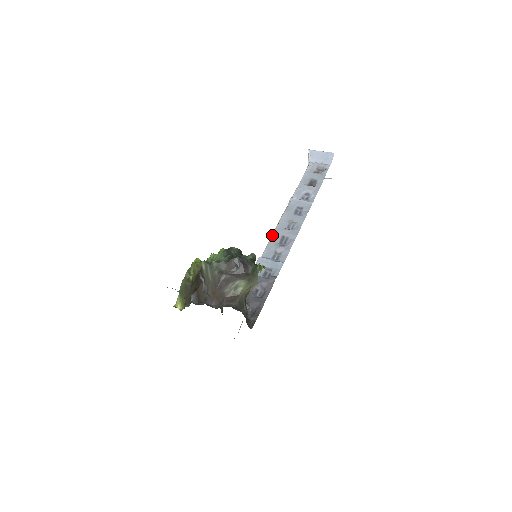
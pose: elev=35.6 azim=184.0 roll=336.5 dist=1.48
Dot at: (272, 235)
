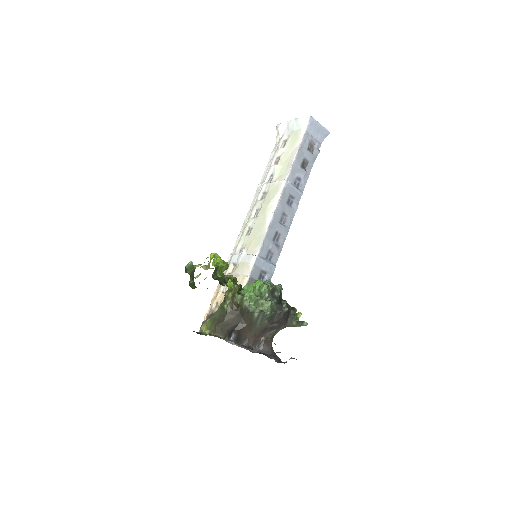
Dot at: (268, 229)
